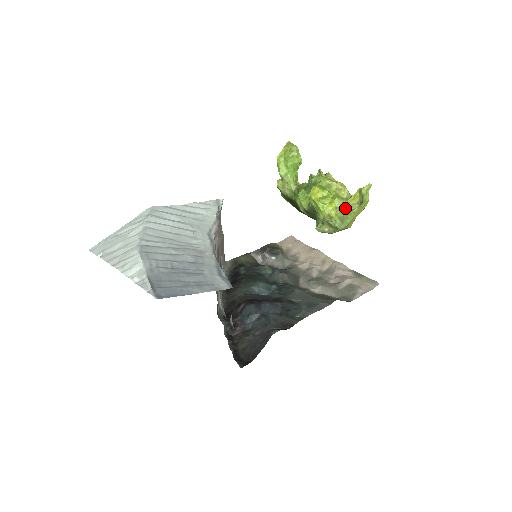
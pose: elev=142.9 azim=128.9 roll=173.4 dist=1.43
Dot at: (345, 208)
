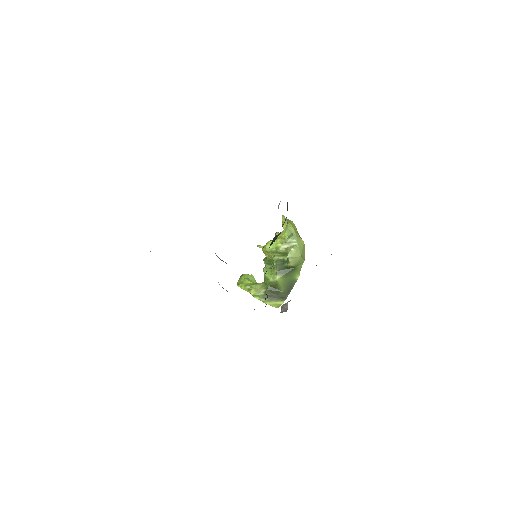
Dot at: (284, 230)
